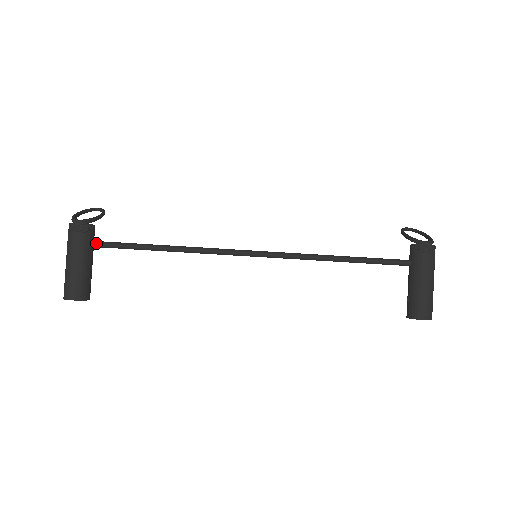
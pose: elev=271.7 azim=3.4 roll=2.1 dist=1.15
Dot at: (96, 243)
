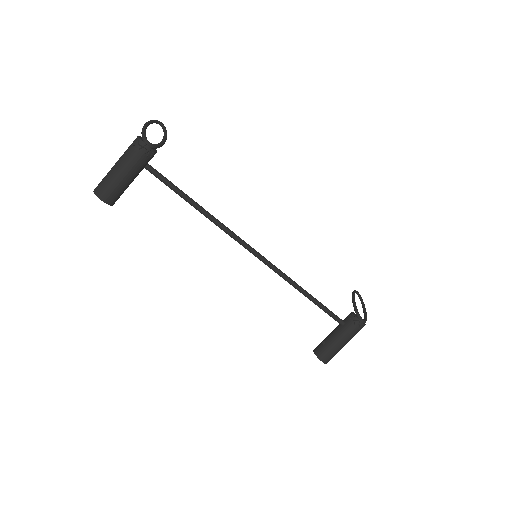
Dot at: (149, 167)
